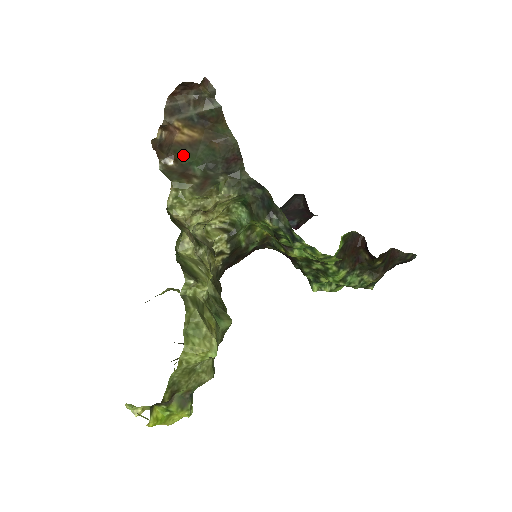
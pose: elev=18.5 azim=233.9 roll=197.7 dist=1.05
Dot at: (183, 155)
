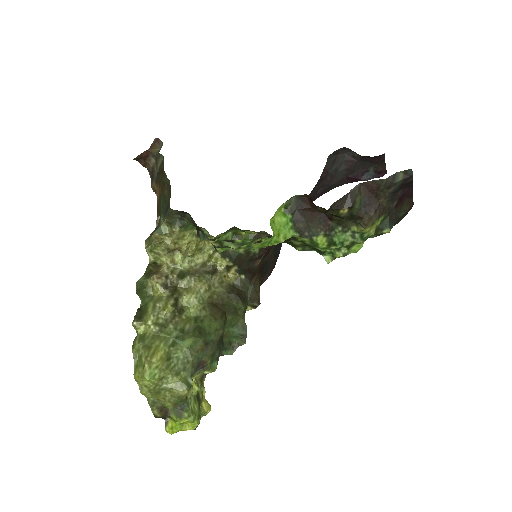
Dot at: (159, 211)
